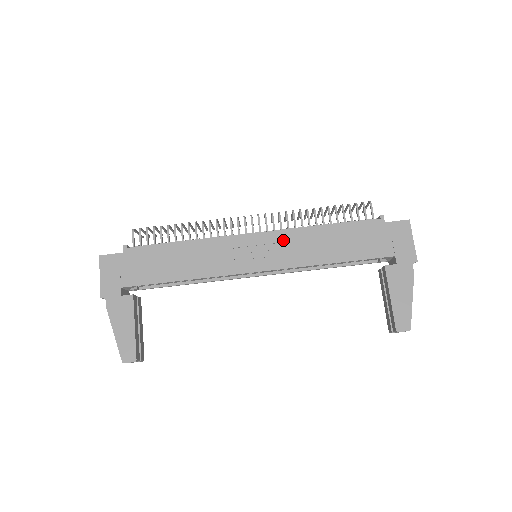
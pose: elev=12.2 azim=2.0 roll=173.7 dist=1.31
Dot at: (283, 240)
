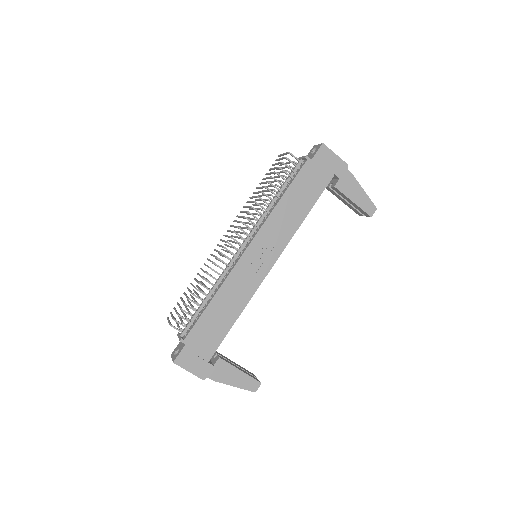
Dot at: (267, 233)
